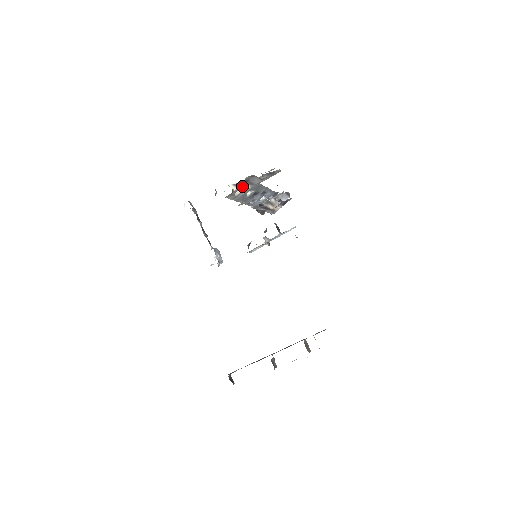
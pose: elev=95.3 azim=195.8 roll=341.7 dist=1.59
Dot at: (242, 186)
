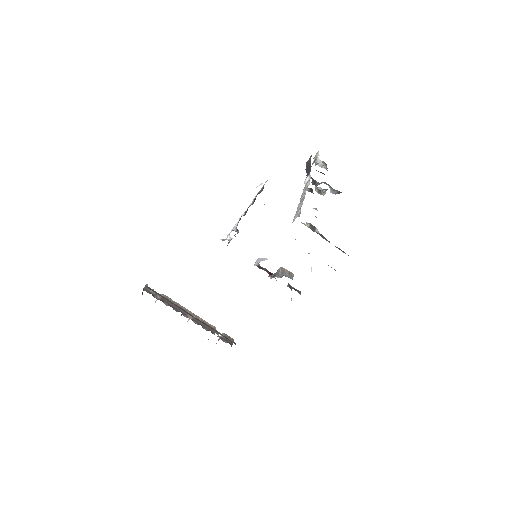
Dot at: (314, 229)
